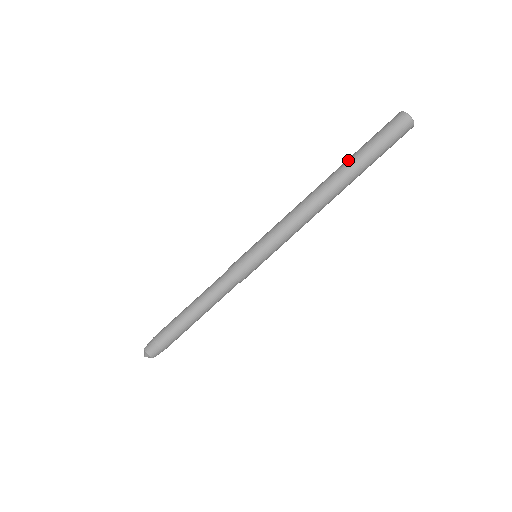
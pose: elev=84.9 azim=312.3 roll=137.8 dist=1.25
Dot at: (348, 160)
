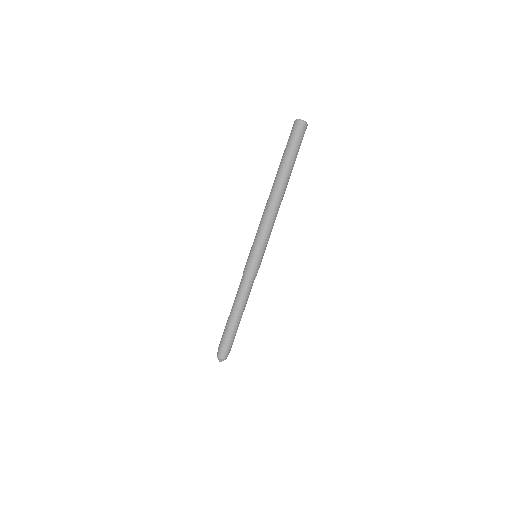
Dot at: (279, 166)
